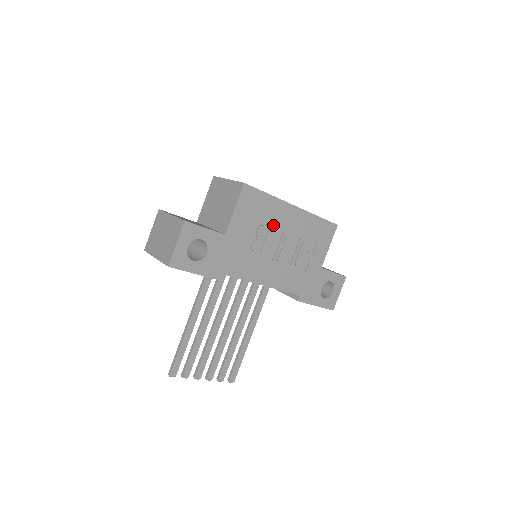
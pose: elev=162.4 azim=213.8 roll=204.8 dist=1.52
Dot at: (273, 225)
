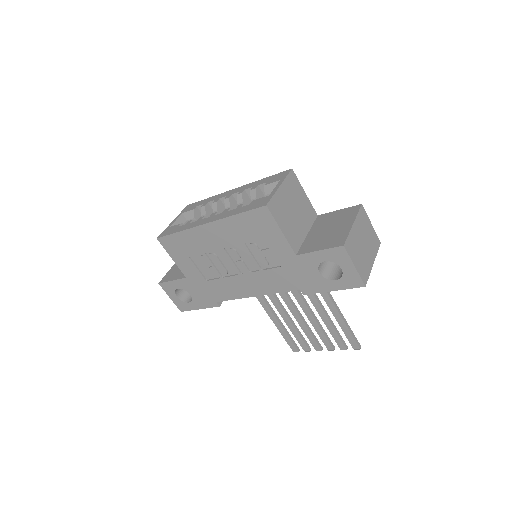
Dot at: (208, 250)
